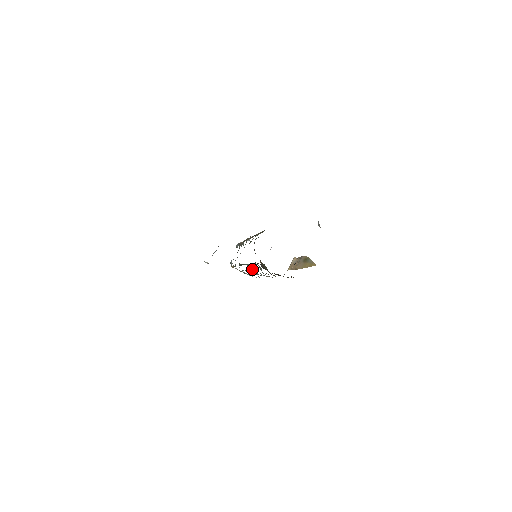
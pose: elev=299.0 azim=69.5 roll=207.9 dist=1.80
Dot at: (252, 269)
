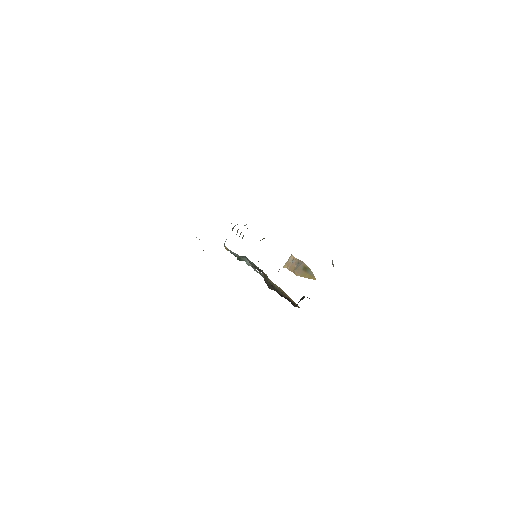
Dot at: (249, 264)
